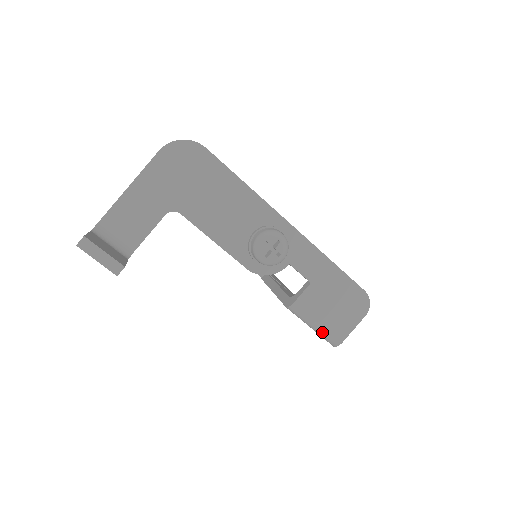
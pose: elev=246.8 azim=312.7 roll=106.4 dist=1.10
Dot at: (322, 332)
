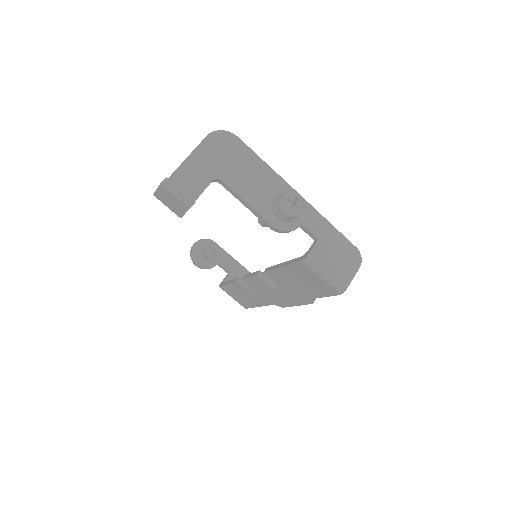
Dot at: (331, 280)
